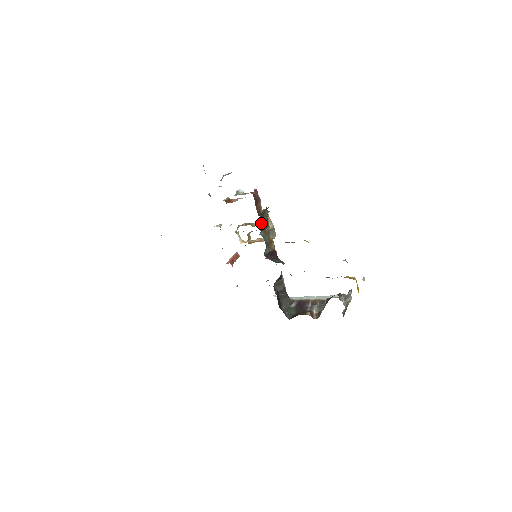
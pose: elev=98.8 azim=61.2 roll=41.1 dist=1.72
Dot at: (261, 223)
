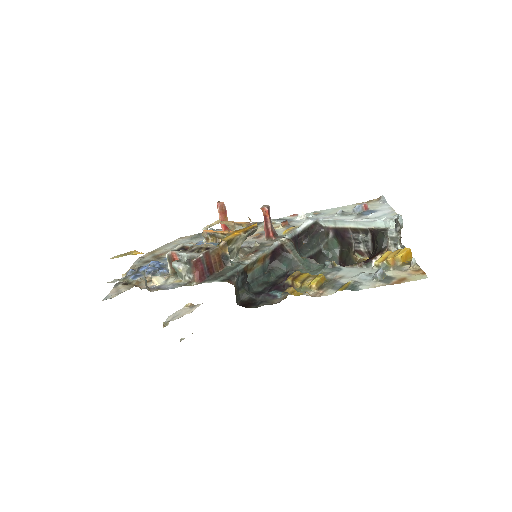
Dot at: (232, 251)
